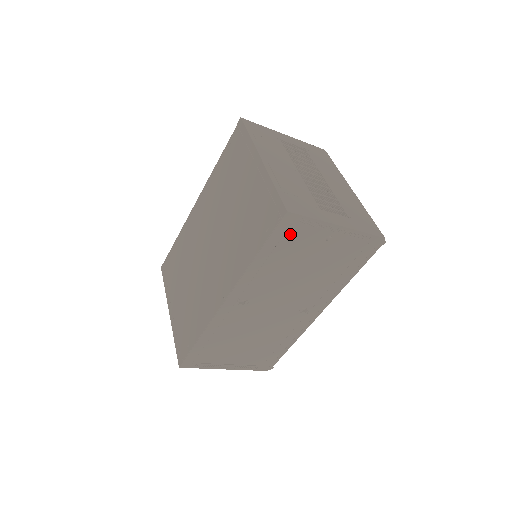
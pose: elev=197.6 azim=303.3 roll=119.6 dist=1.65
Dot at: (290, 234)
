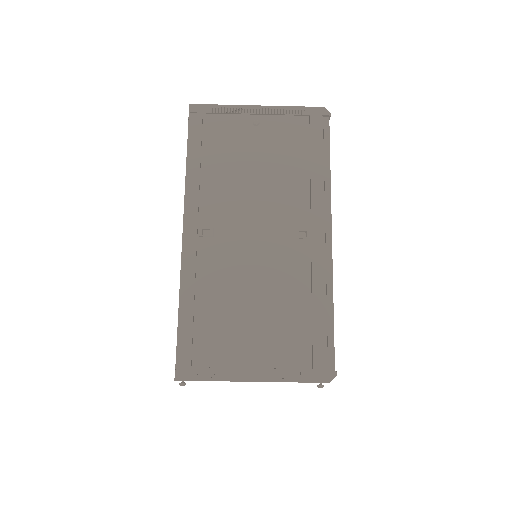
Dot at: (208, 128)
